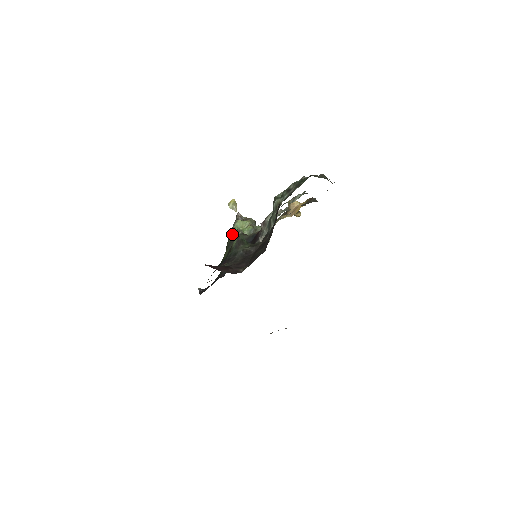
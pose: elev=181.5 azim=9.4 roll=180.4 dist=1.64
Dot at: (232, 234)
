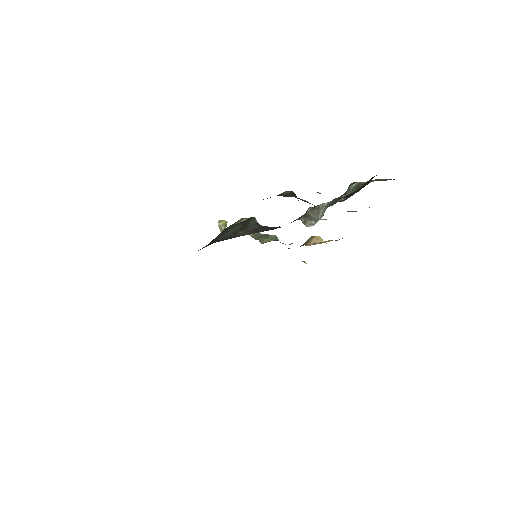
Dot at: occluded
